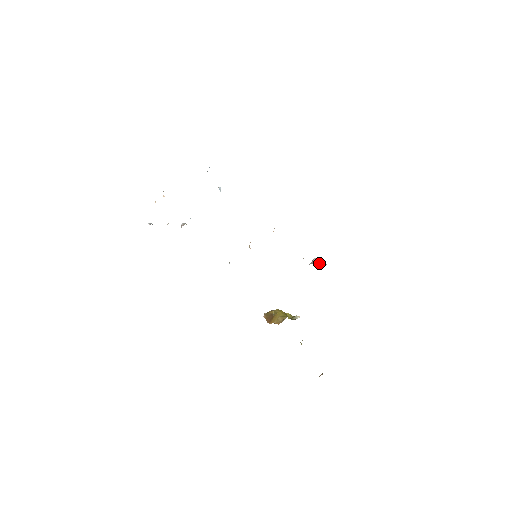
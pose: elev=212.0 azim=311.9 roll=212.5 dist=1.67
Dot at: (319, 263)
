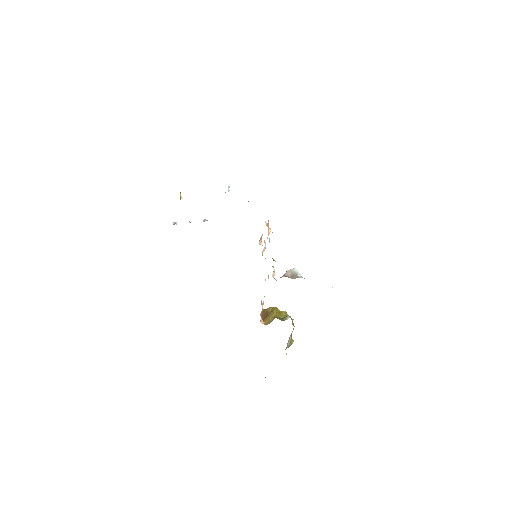
Dot at: (291, 276)
